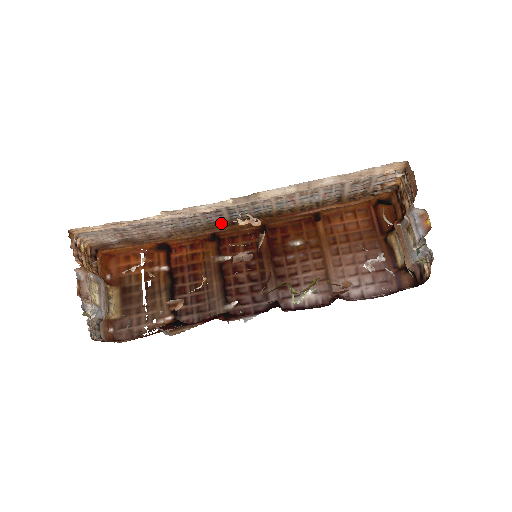
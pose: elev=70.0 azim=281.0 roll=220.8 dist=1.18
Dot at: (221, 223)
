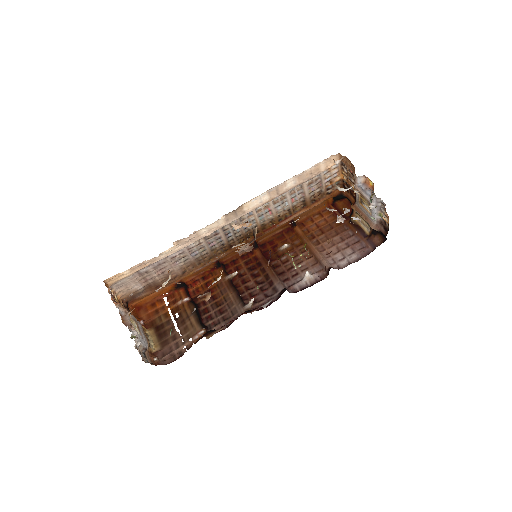
Dot at: (221, 248)
